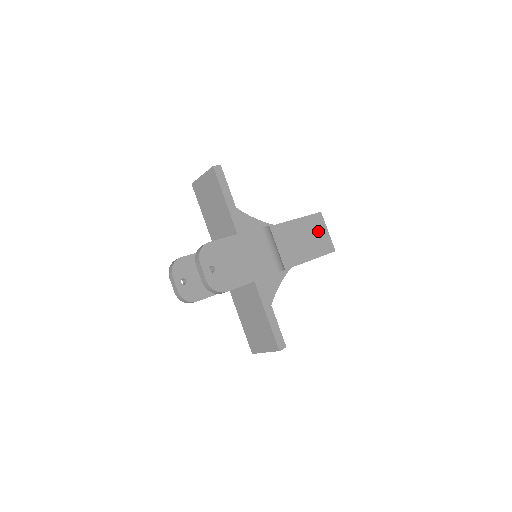
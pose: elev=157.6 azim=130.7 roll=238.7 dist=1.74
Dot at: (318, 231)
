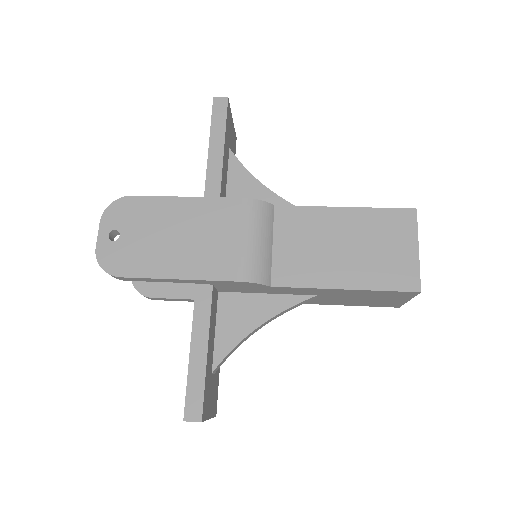
Dot at: (390, 242)
